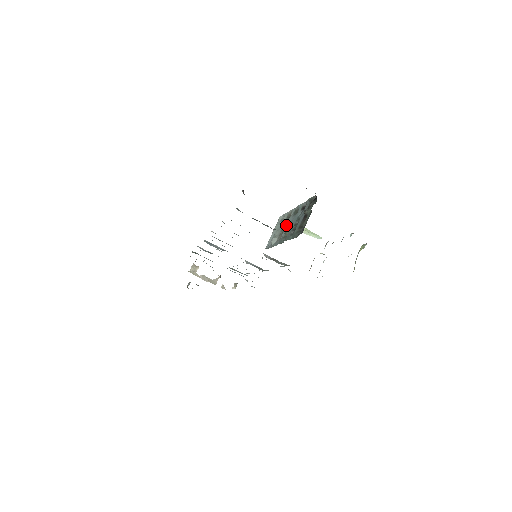
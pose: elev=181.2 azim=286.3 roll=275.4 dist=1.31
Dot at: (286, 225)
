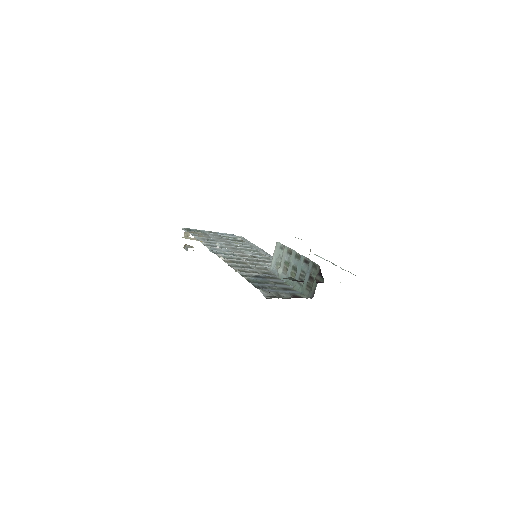
Dot at: (289, 262)
